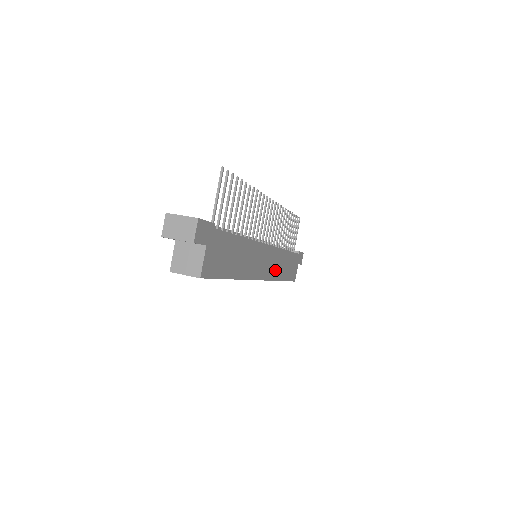
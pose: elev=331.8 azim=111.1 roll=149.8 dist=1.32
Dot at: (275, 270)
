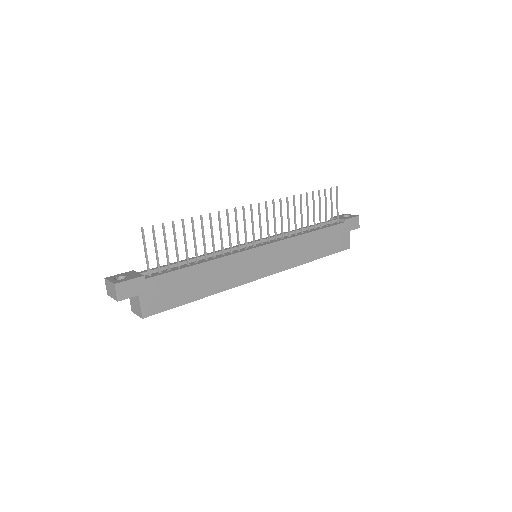
Dot at: (290, 258)
